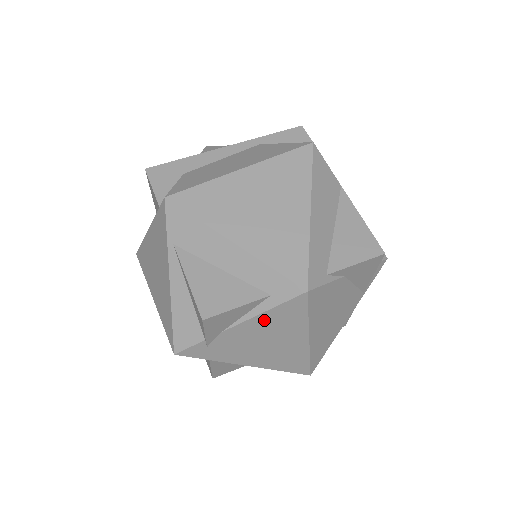
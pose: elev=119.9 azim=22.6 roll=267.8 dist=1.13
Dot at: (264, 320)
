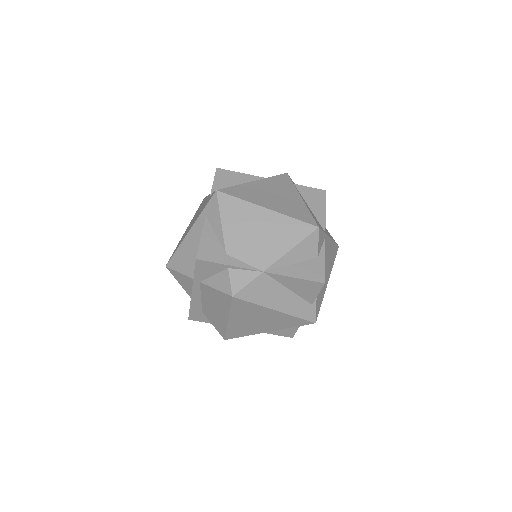
Dot at: occluded
